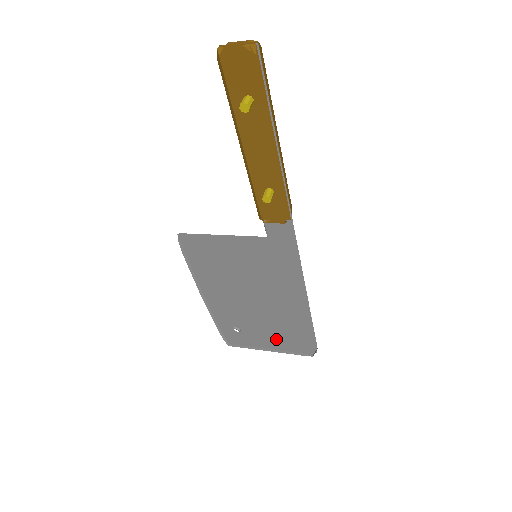
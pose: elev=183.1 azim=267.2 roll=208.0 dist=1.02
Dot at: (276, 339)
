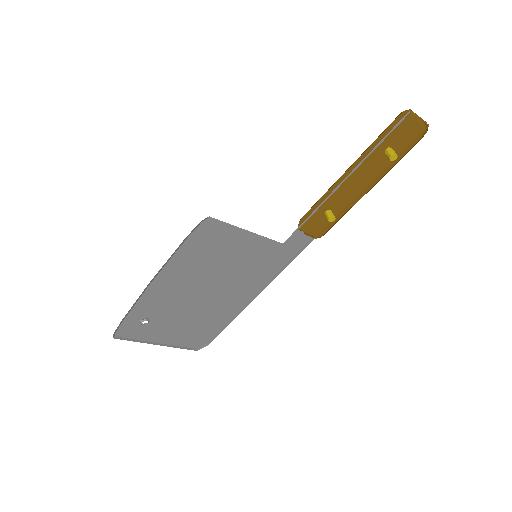
Dot at: (178, 333)
